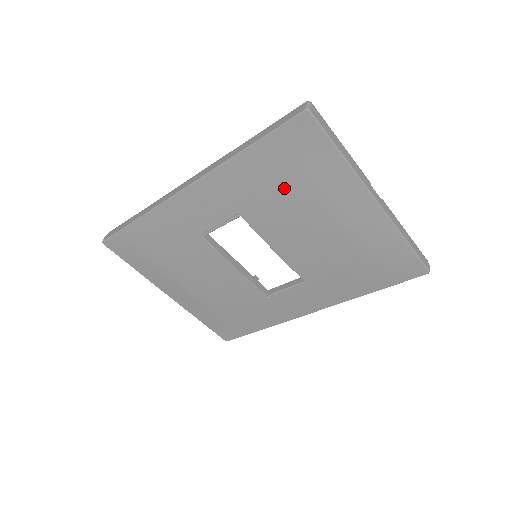
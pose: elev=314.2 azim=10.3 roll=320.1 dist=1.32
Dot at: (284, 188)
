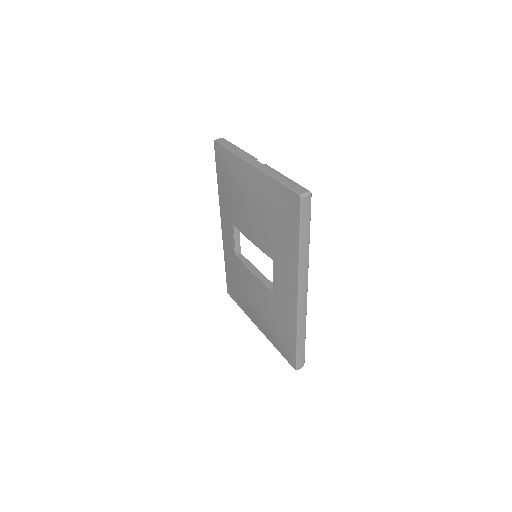
Dot at: (230, 191)
